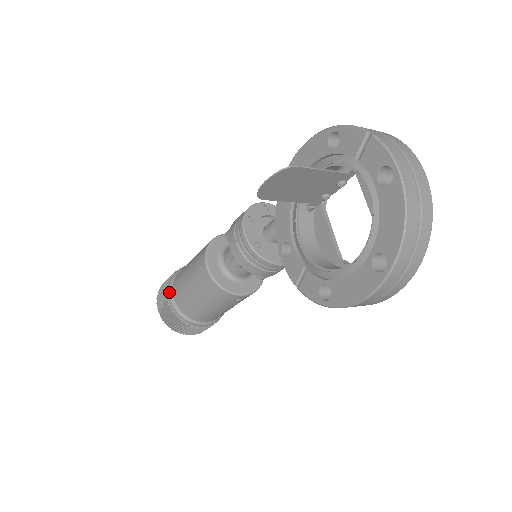
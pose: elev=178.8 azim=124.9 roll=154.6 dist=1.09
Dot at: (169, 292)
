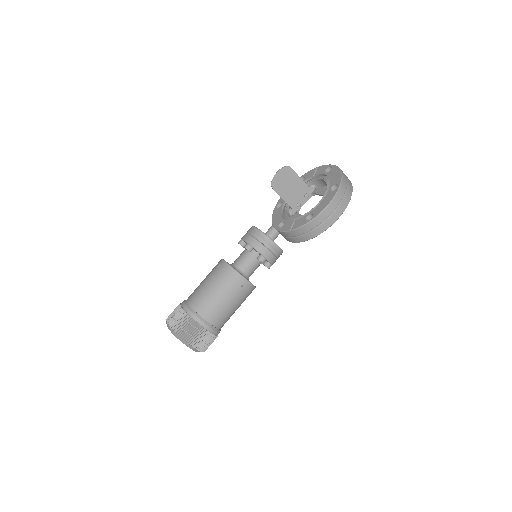
Dot at: (183, 302)
